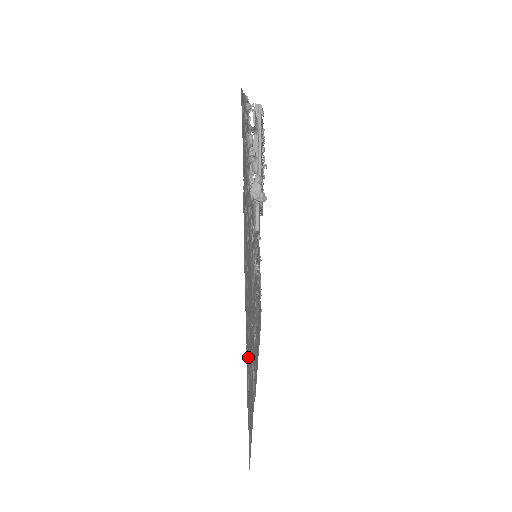
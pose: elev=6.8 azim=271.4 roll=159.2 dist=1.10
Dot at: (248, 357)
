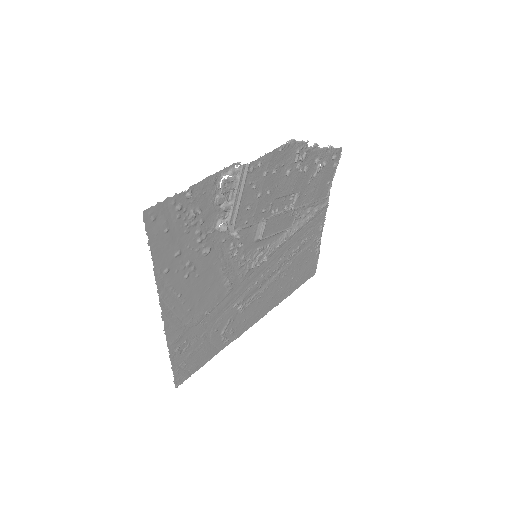
Dot at: (184, 337)
